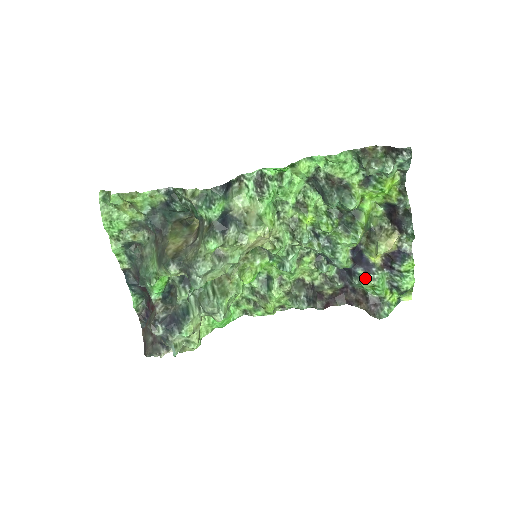
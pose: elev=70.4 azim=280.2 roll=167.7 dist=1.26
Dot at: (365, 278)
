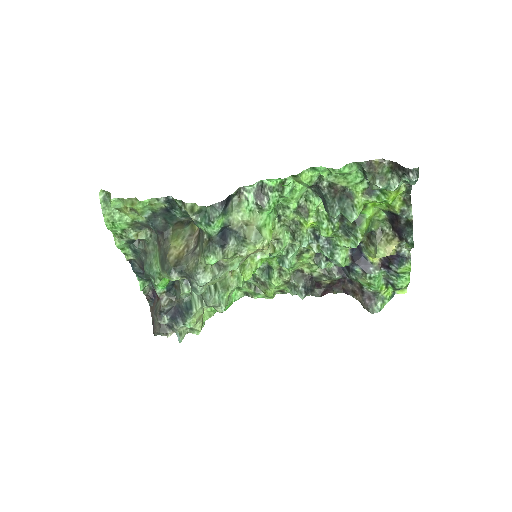
Dot at: (362, 276)
